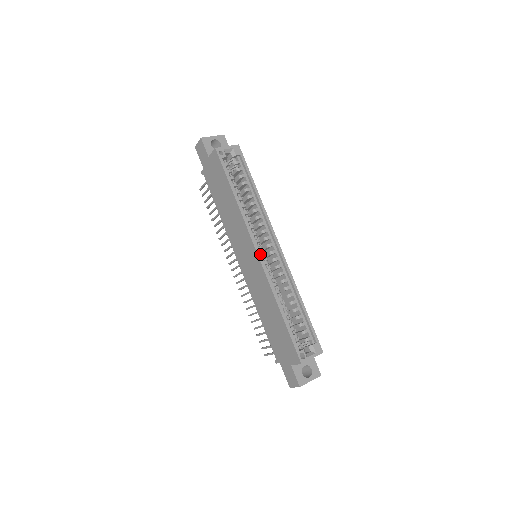
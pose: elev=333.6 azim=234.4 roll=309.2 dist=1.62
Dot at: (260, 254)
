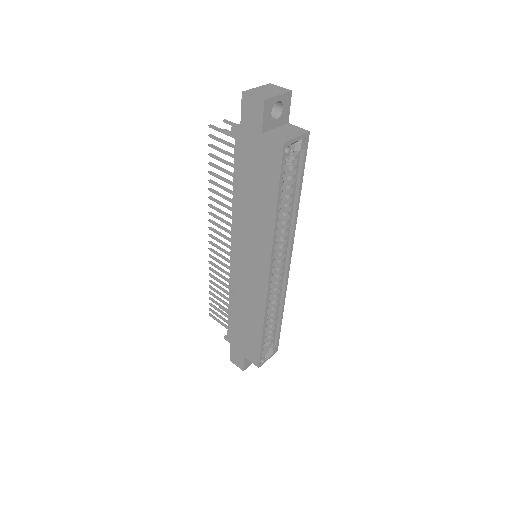
Dot at: occluded
